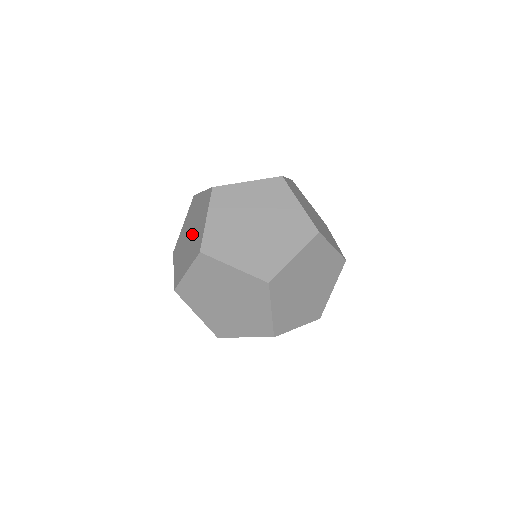
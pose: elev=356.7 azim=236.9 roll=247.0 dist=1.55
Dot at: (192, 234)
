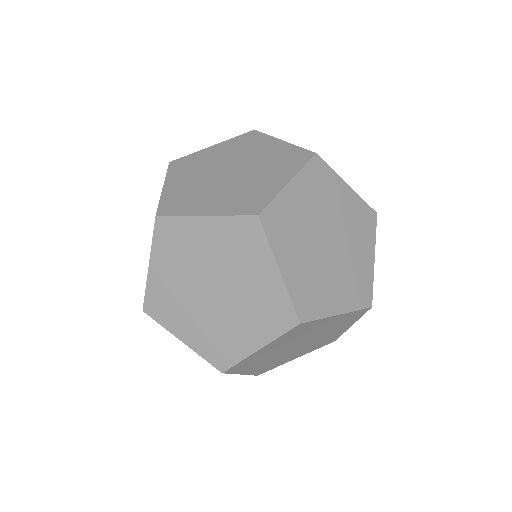
Dot at: occluded
